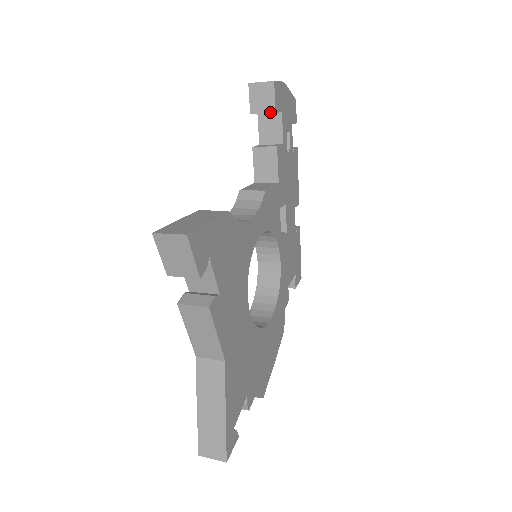
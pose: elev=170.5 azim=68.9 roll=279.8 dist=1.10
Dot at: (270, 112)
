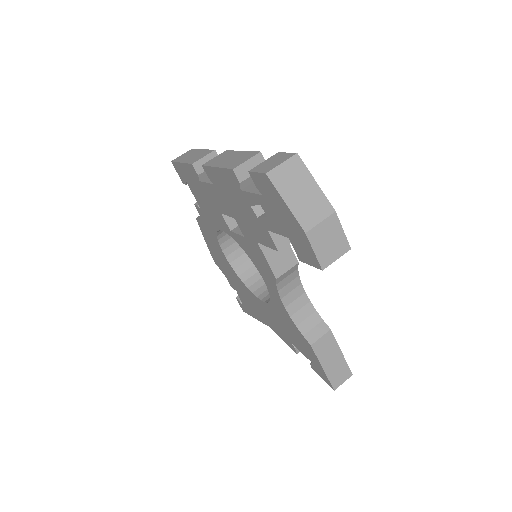
Dot at: occluded
